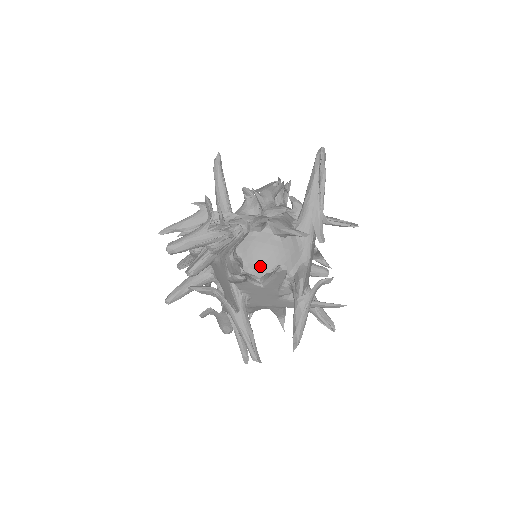
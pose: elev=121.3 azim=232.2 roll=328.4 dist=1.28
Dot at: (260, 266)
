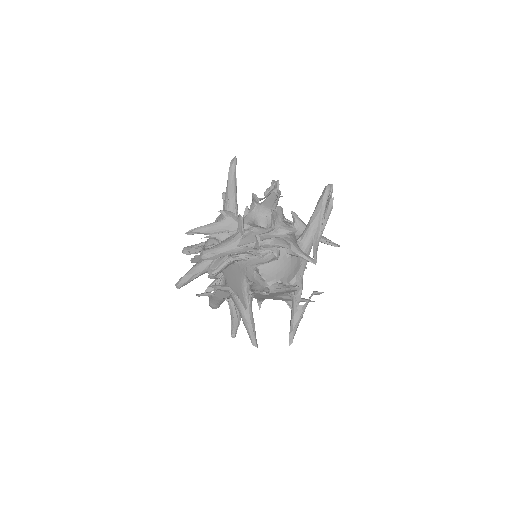
Dot at: (272, 277)
